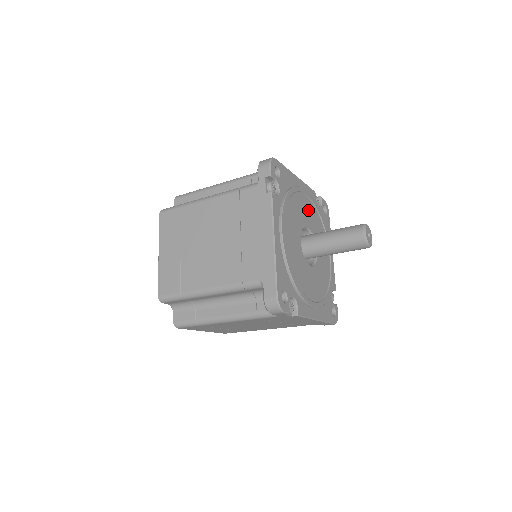
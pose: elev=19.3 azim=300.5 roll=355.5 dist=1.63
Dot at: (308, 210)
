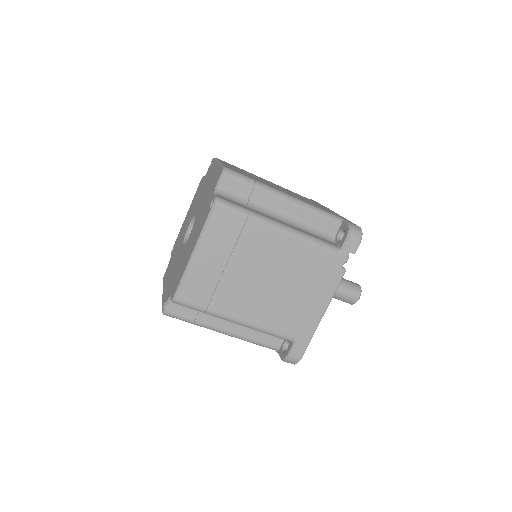
Dot at: occluded
